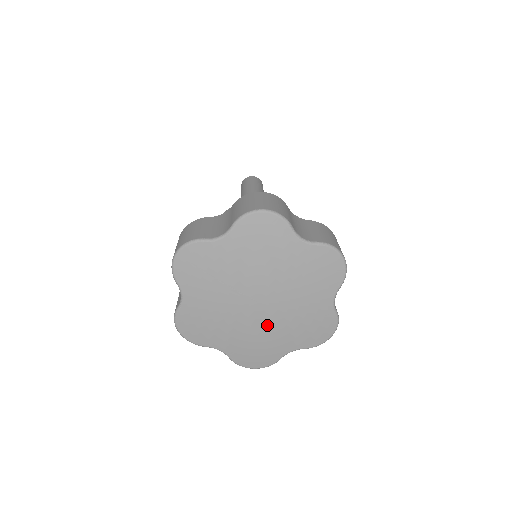
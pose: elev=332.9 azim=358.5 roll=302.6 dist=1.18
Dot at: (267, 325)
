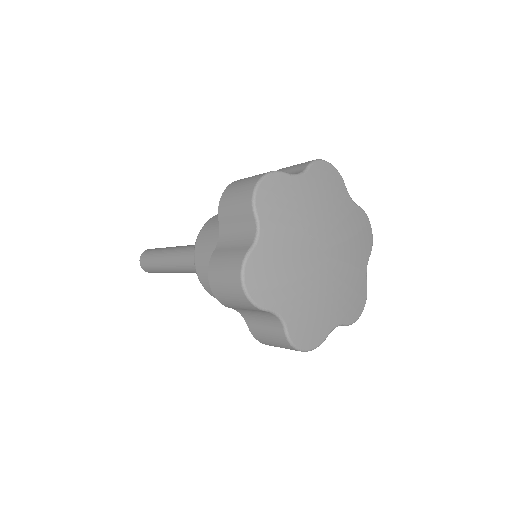
Dot at: (327, 283)
